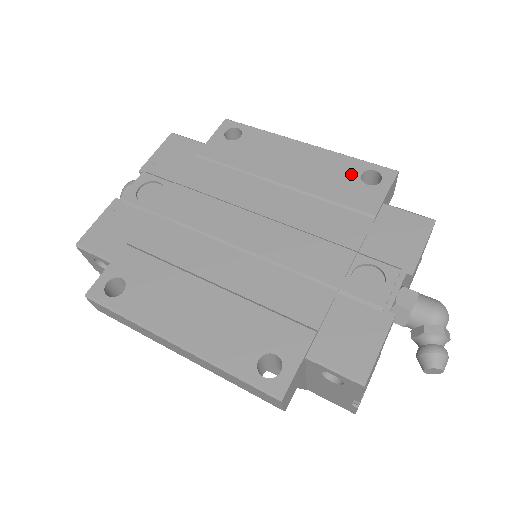
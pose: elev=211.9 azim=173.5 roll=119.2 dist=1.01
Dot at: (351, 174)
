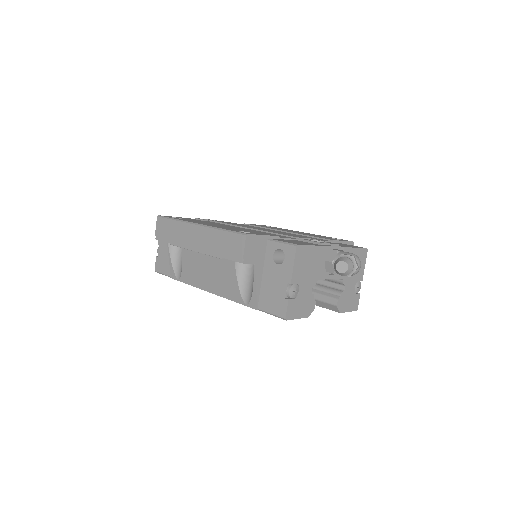
Dot at: (326, 237)
